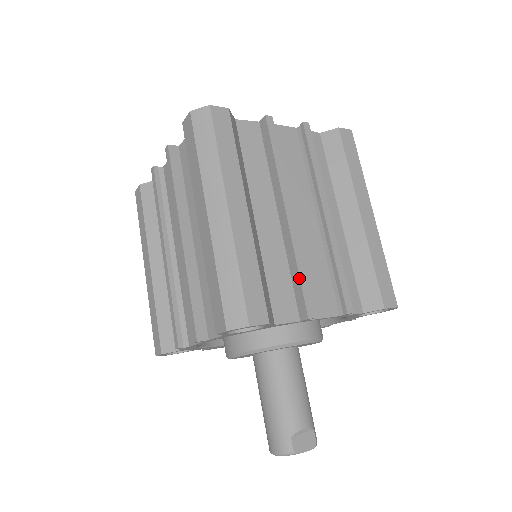
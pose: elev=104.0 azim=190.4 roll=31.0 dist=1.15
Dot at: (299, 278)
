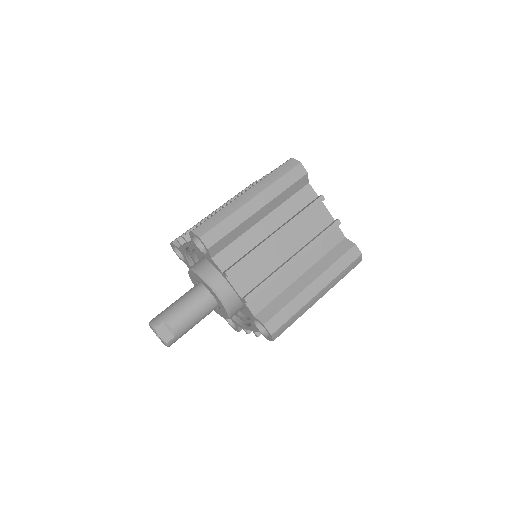
Dot at: (244, 257)
